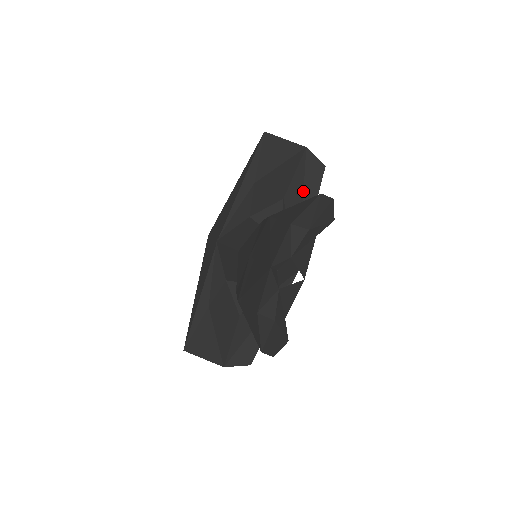
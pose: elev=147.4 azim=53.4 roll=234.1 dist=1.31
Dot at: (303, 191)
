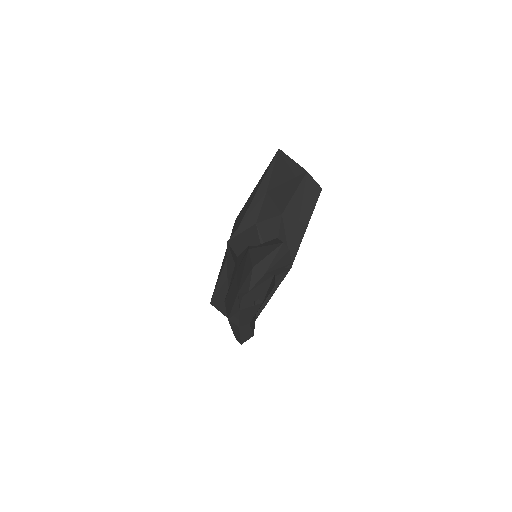
Dot at: (301, 207)
